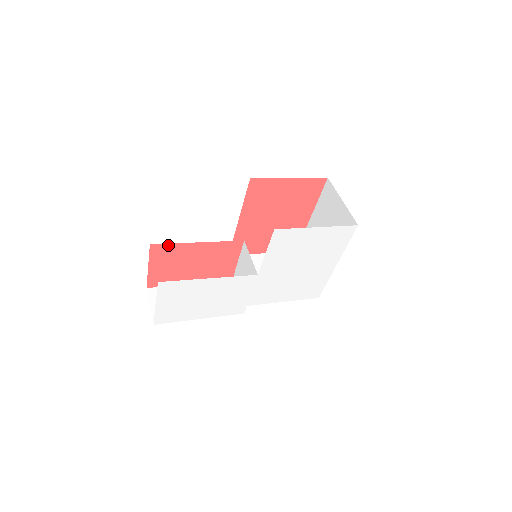
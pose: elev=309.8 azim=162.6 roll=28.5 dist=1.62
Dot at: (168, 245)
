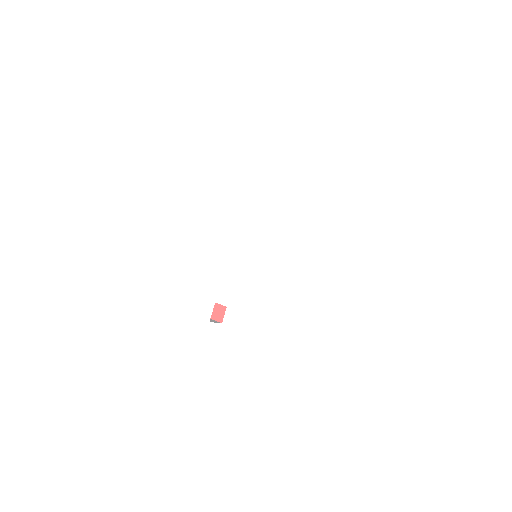
Dot at: occluded
